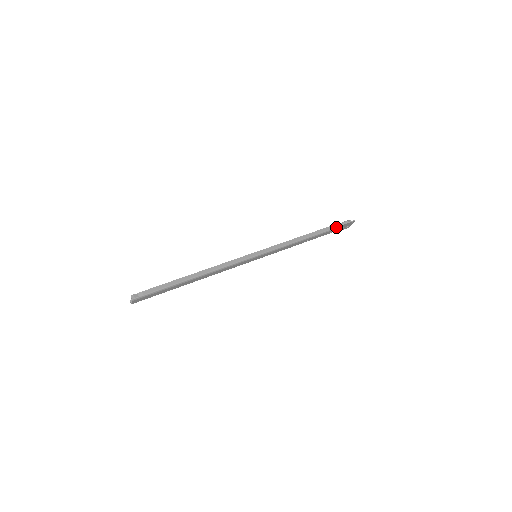
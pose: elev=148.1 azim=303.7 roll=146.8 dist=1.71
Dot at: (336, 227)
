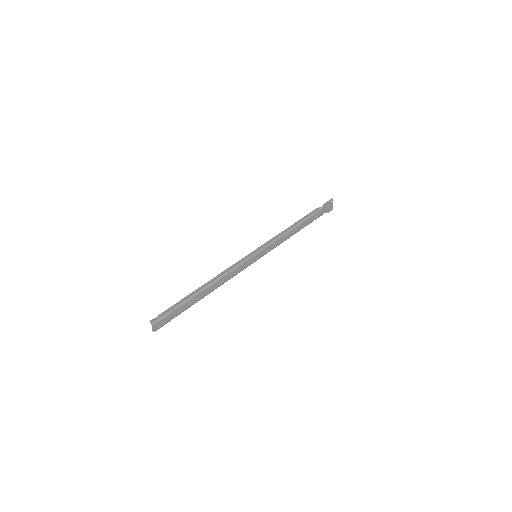
Dot at: (318, 210)
